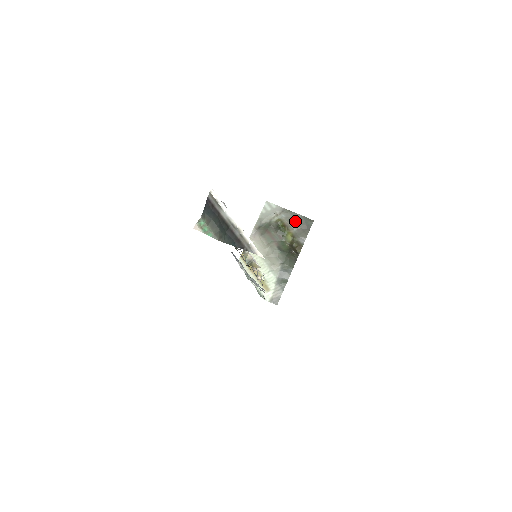
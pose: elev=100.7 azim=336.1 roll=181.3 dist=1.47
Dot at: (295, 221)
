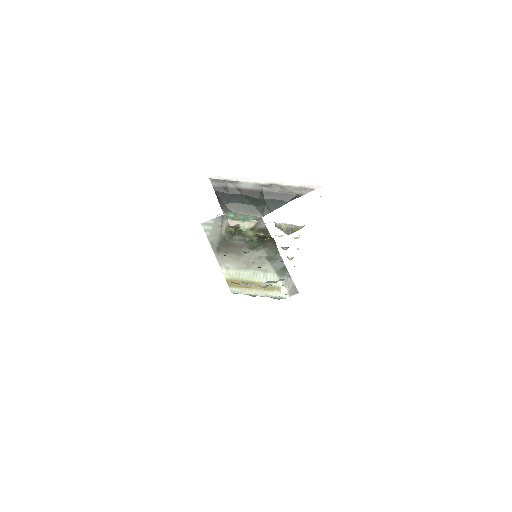
Dot at: occluded
